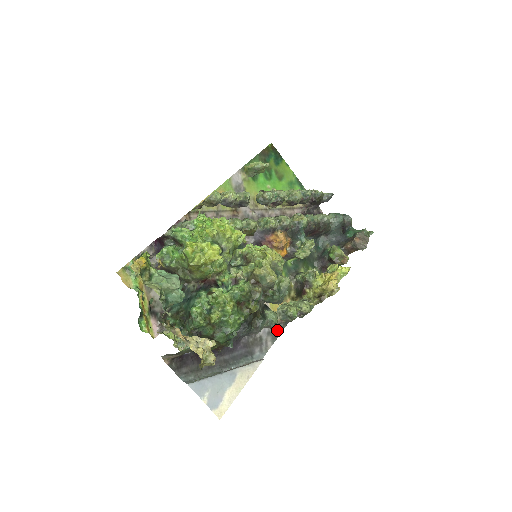
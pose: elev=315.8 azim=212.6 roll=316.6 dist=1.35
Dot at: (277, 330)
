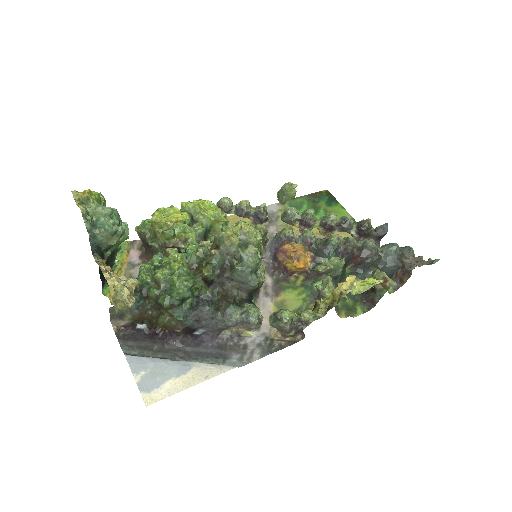
Dot at: (273, 346)
